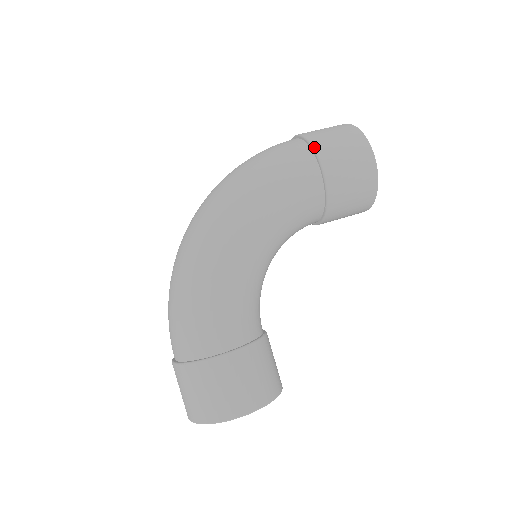
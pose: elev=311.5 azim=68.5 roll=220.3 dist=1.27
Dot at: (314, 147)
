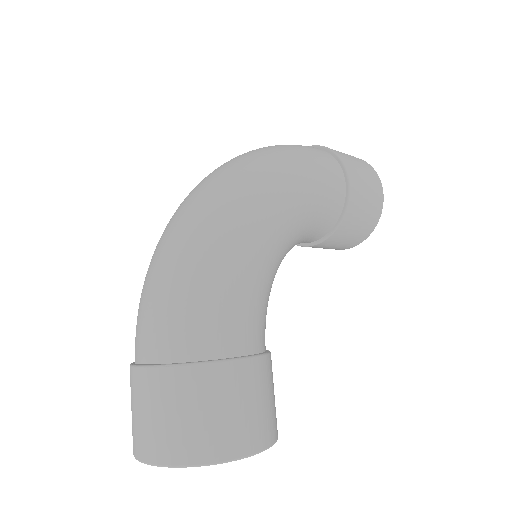
Dot at: (341, 158)
